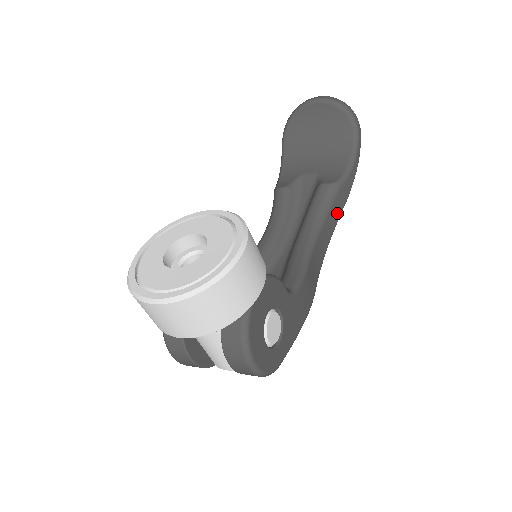
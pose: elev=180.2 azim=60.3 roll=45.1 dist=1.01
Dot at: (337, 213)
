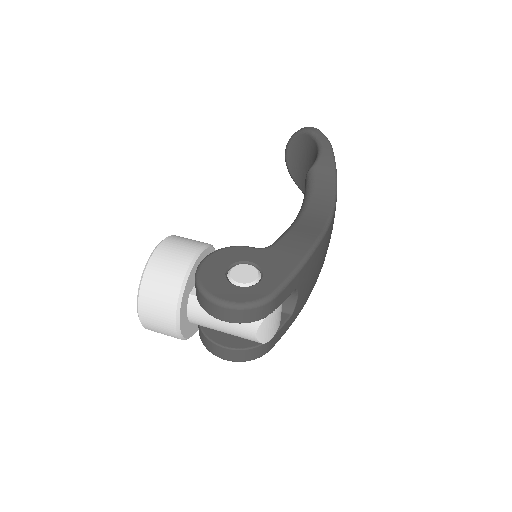
Dot at: (328, 181)
